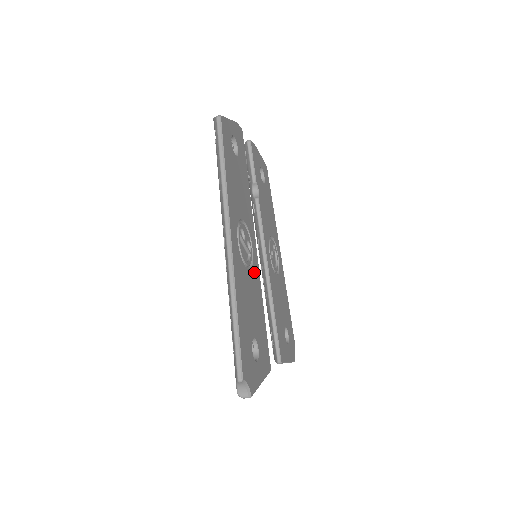
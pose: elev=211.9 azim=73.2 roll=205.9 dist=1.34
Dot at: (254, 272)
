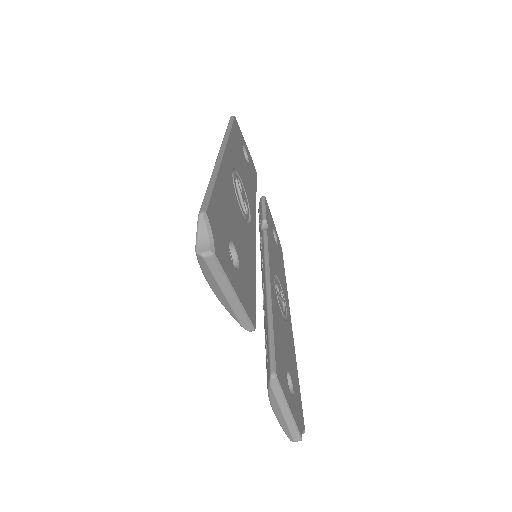
Dot at: (248, 231)
